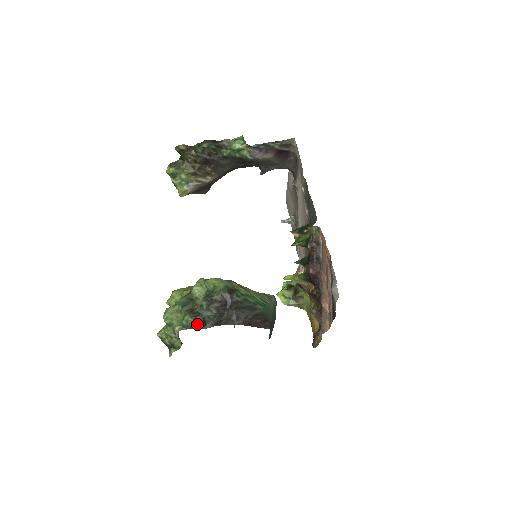
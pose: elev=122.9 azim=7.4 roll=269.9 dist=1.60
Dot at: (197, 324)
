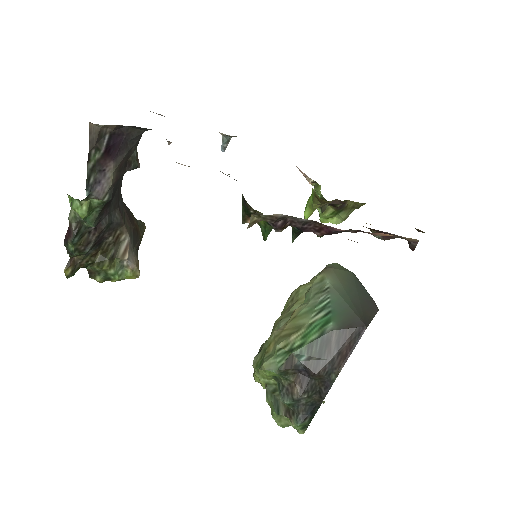
Dot at: (308, 418)
